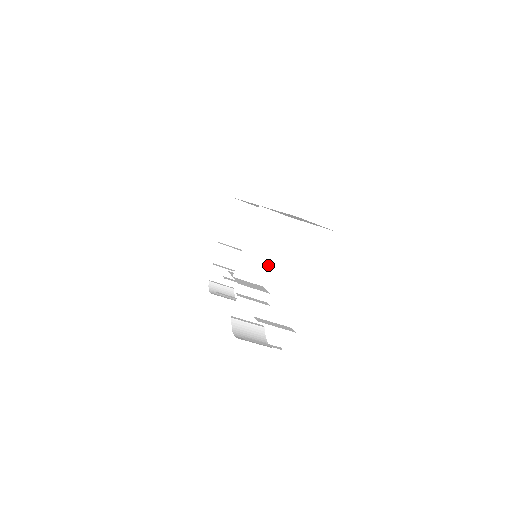
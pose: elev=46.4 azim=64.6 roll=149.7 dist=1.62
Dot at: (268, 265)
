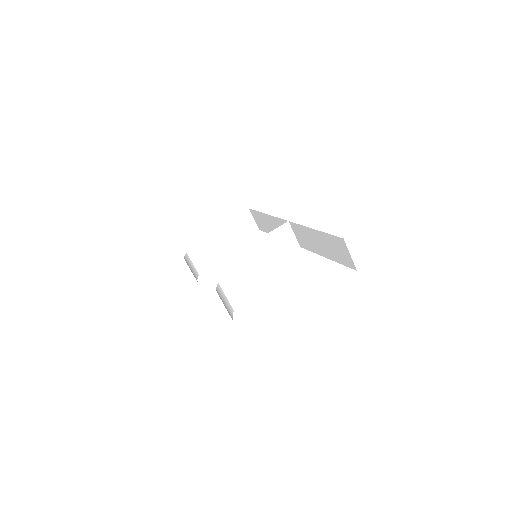
Dot at: (260, 270)
